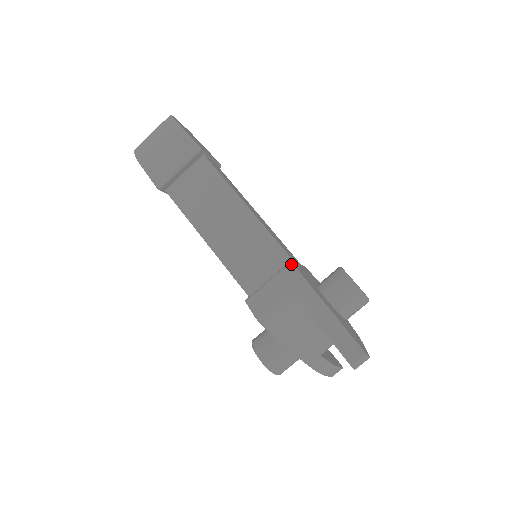
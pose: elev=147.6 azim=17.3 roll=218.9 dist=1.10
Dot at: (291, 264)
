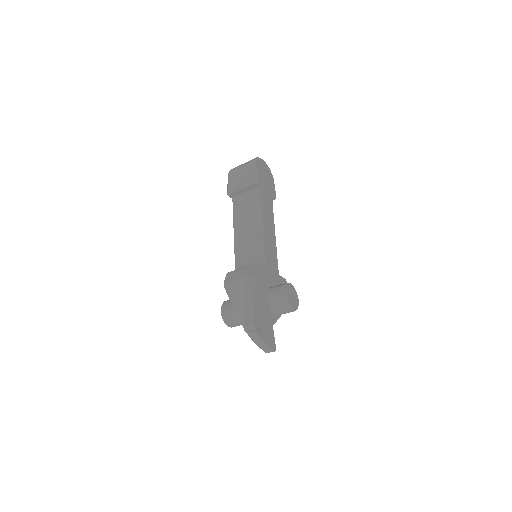
Dot at: (256, 264)
